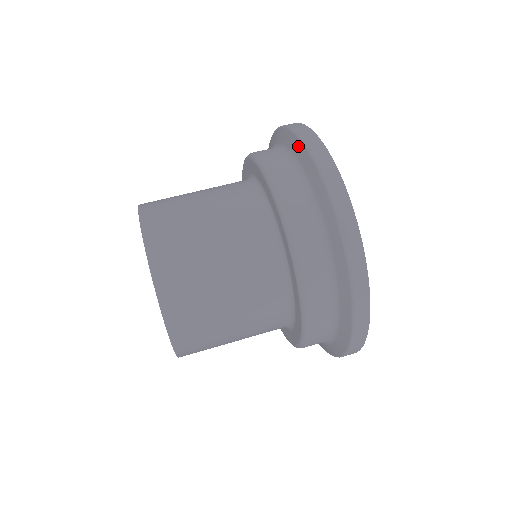
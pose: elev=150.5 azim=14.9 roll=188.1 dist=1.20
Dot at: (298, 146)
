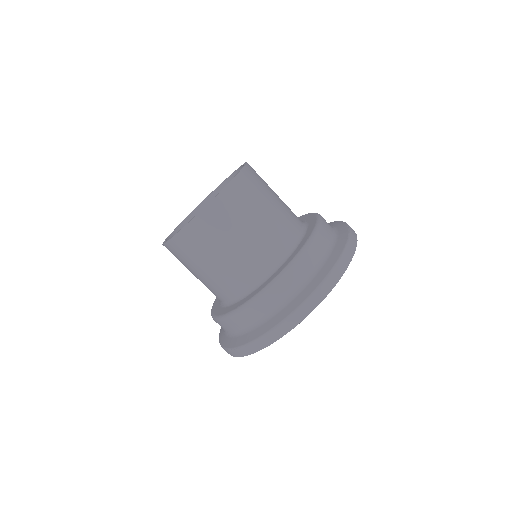
Dot at: (309, 291)
